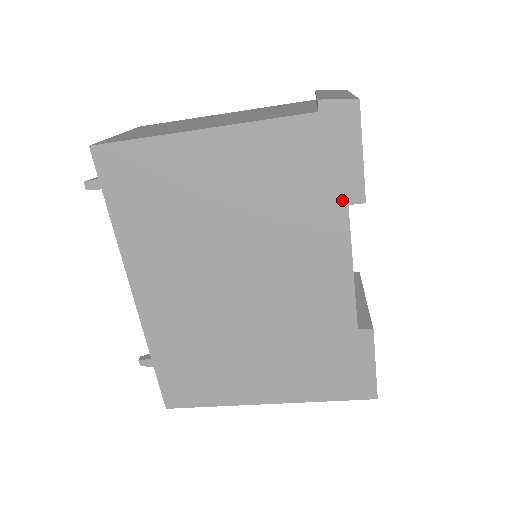
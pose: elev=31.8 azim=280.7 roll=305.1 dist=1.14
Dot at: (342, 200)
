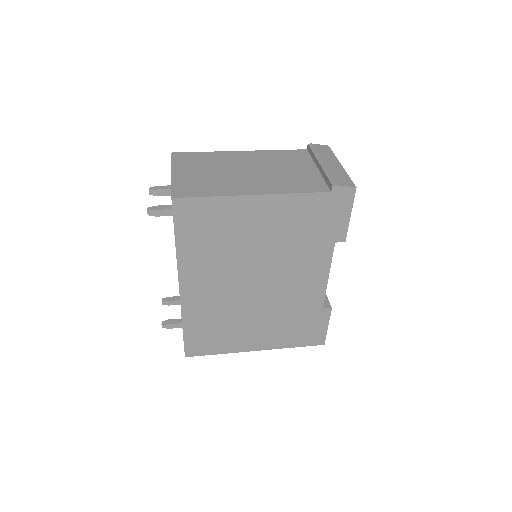
Dot at: (332, 240)
